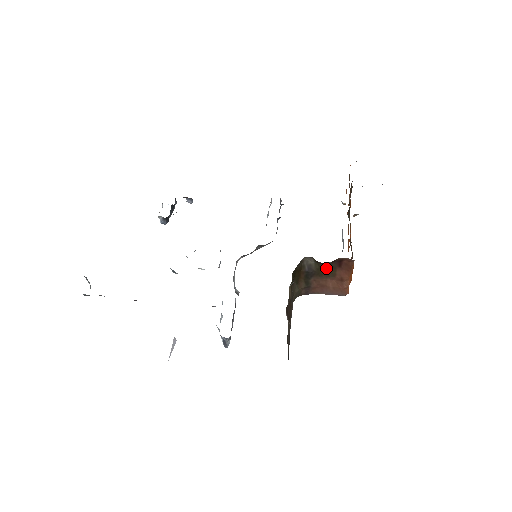
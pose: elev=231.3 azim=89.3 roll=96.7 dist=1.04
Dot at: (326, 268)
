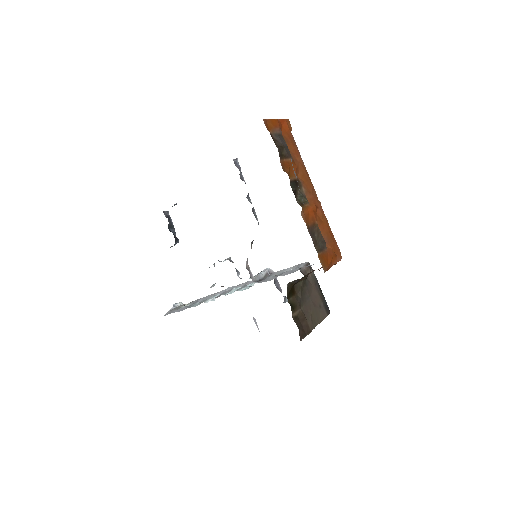
Dot at: occluded
